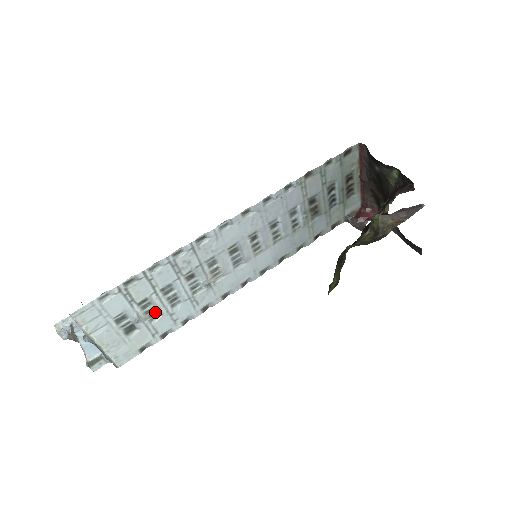
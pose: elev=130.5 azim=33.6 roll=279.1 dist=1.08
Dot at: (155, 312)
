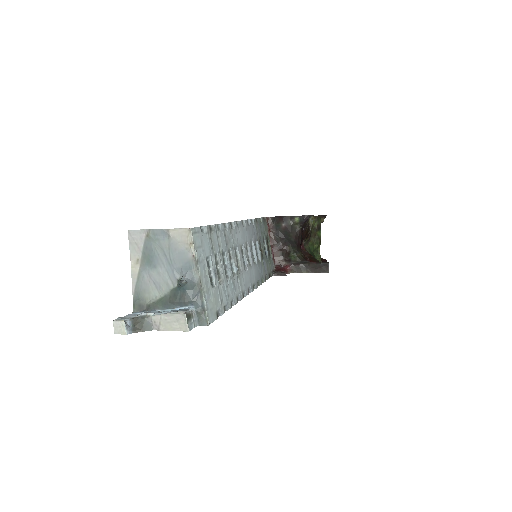
Dot at: (219, 277)
